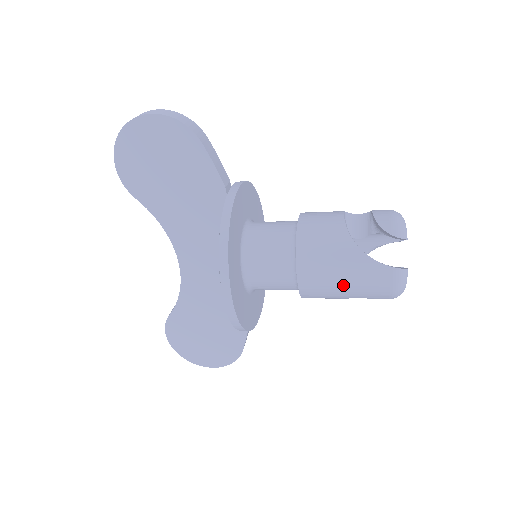
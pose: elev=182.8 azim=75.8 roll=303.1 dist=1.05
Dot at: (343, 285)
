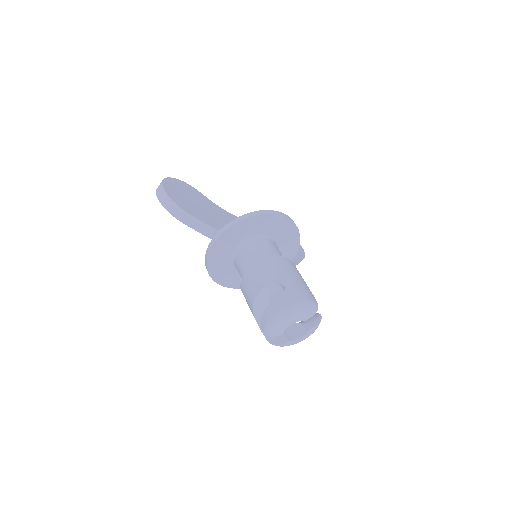
Dot at: occluded
